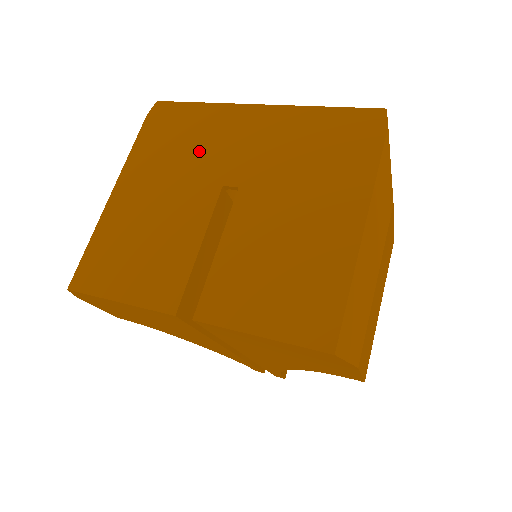
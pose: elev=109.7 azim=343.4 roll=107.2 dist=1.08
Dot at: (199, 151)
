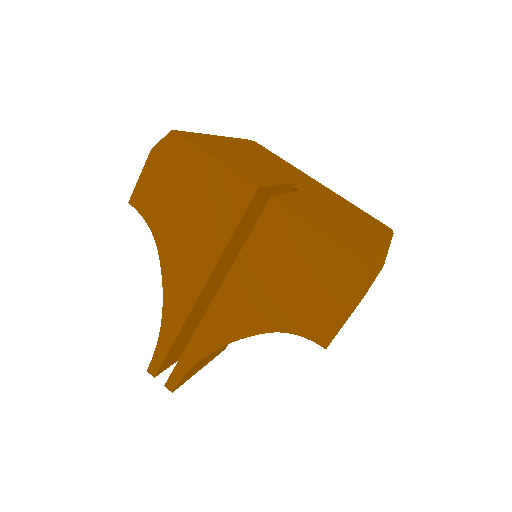
Dot at: (282, 167)
